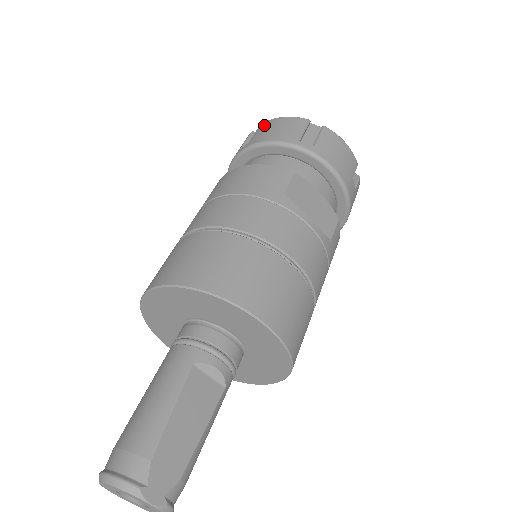
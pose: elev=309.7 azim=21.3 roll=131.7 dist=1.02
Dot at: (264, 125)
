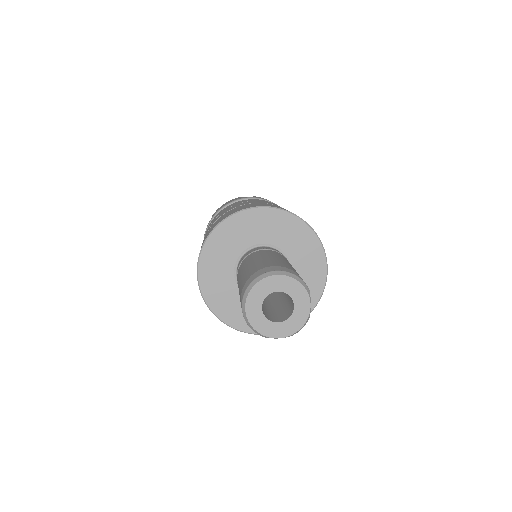
Dot at: (260, 197)
